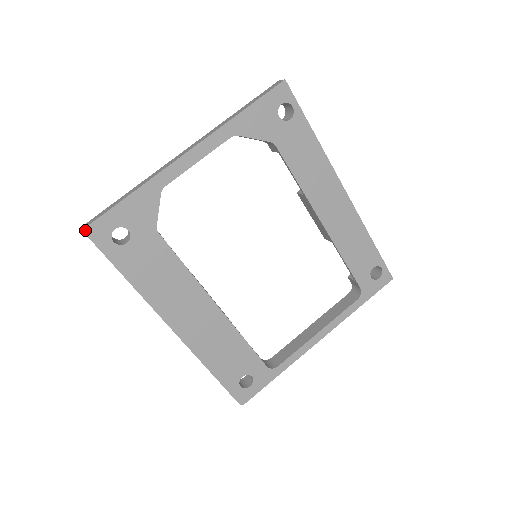
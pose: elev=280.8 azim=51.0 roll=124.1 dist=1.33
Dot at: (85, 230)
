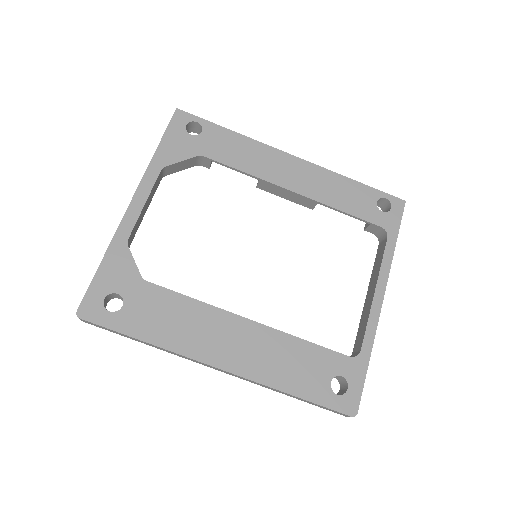
Dot at: (77, 315)
